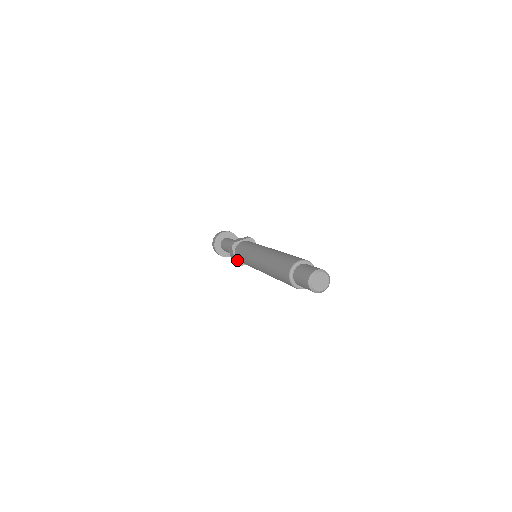
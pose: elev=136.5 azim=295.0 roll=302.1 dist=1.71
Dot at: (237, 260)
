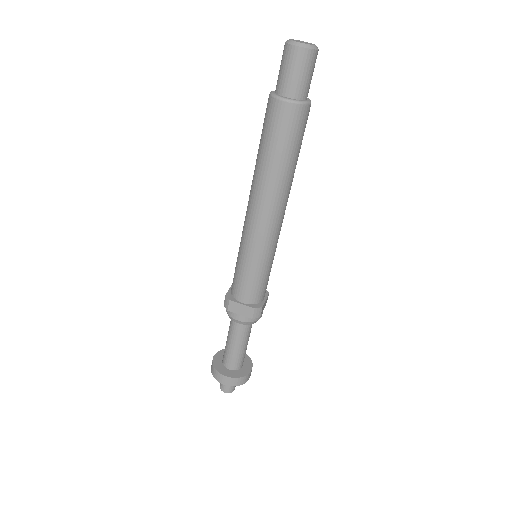
Dot at: (251, 305)
